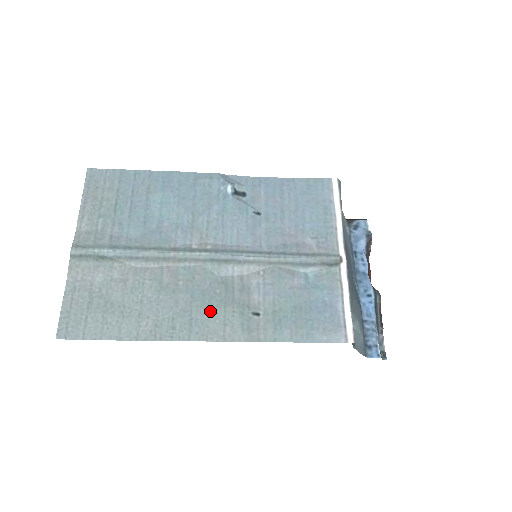
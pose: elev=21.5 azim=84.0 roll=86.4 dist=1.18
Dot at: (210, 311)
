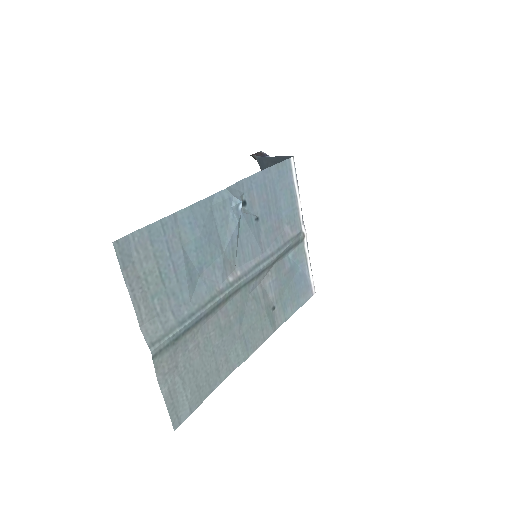
Dot at: (253, 326)
